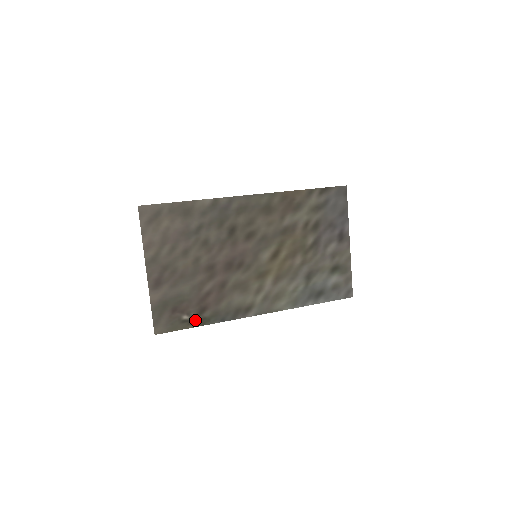
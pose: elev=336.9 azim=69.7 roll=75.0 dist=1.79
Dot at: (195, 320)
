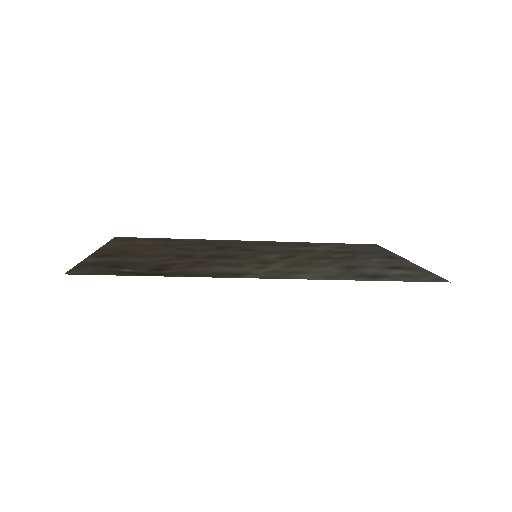
Dot at: (142, 273)
